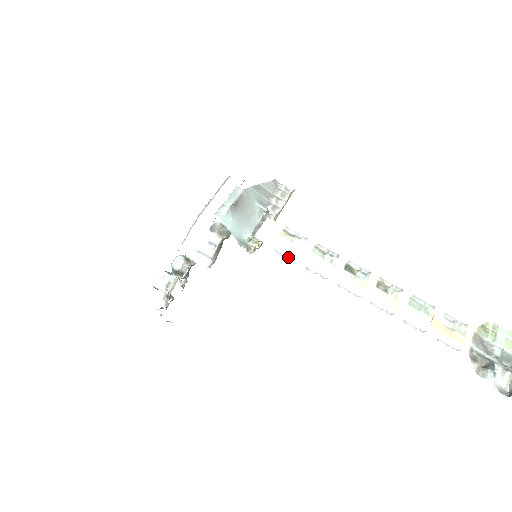
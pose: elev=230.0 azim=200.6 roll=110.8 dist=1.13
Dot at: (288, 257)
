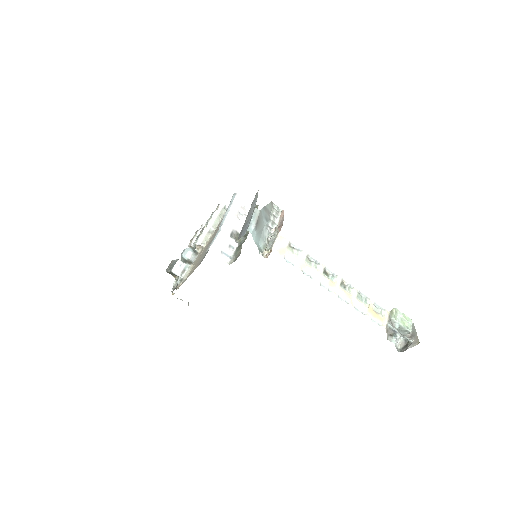
Dot at: (292, 263)
